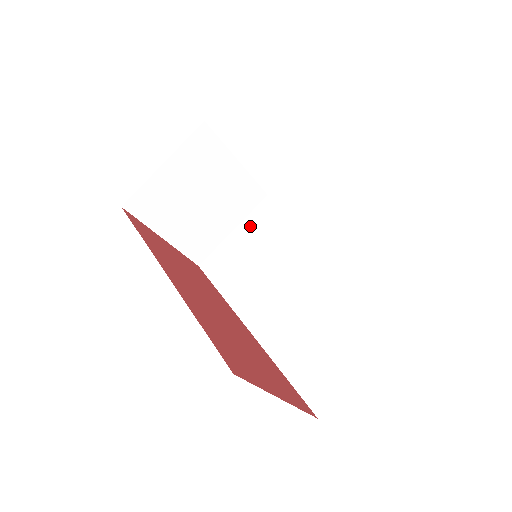
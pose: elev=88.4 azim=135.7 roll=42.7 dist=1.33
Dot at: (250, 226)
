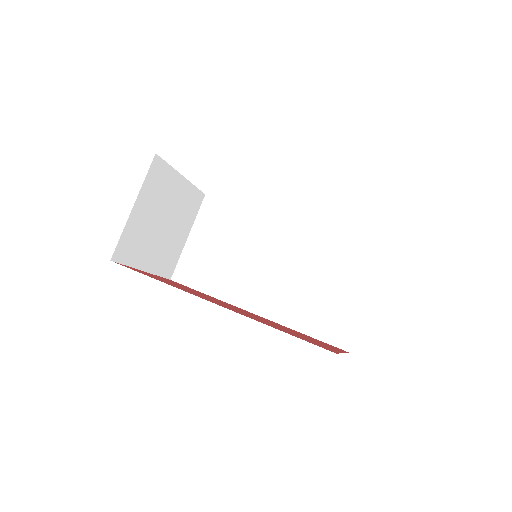
Dot at: (204, 228)
